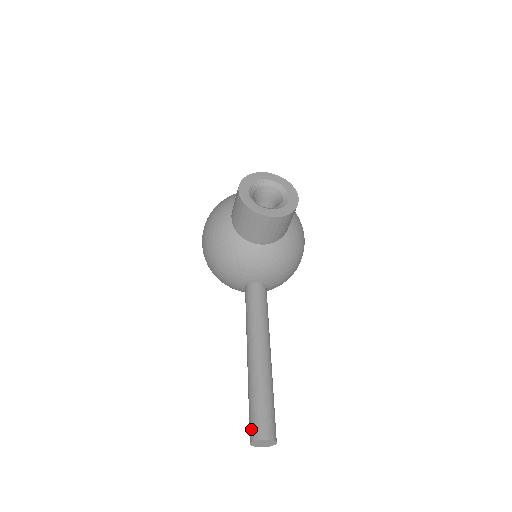
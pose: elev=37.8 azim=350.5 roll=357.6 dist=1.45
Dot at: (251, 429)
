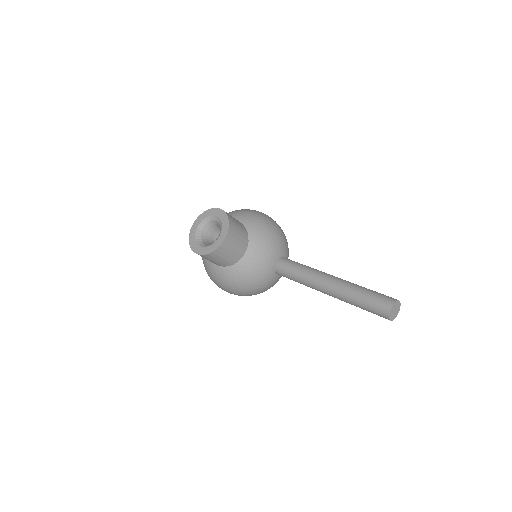
Dot at: (380, 316)
